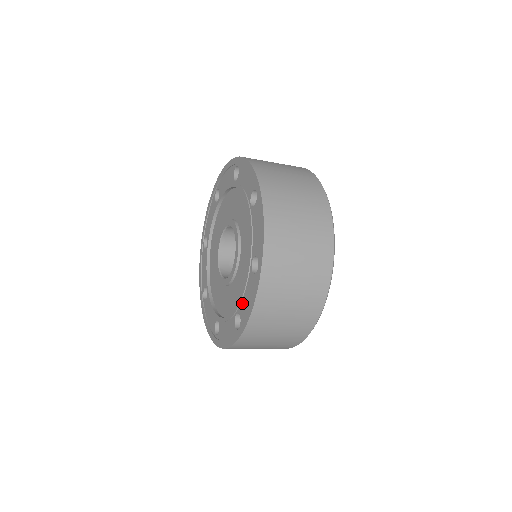
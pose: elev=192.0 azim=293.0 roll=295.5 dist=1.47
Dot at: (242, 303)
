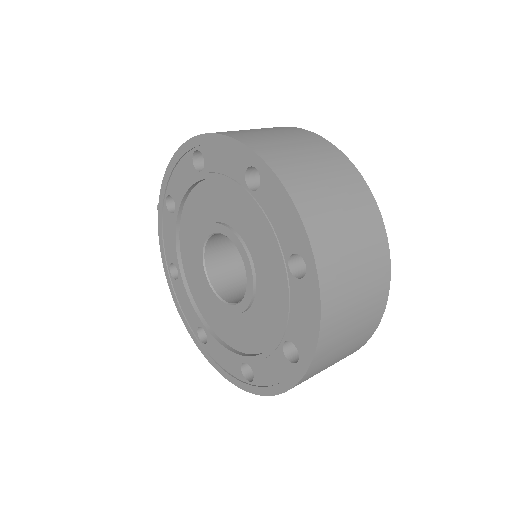
Dot at: (258, 365)
